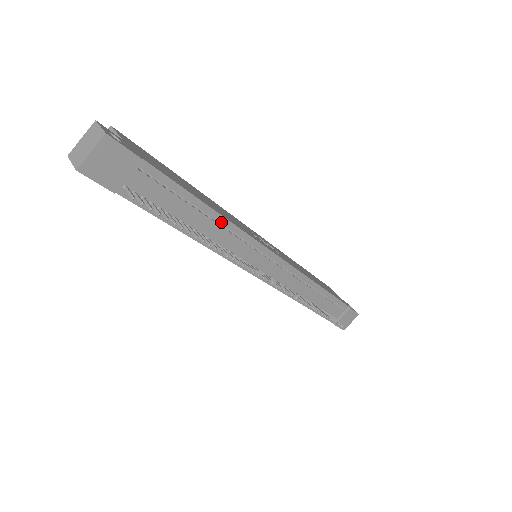
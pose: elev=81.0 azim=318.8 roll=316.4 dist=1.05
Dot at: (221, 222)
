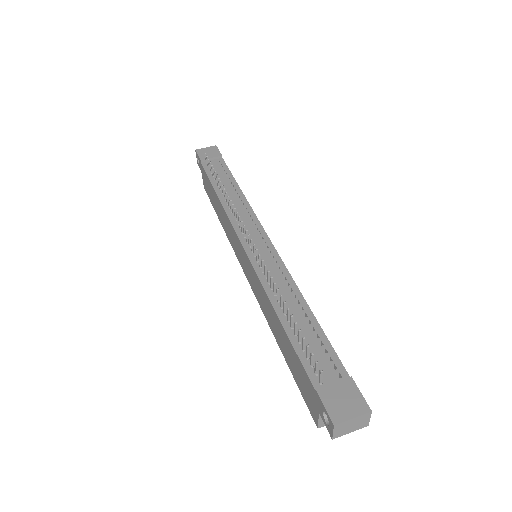
Dot at: (240, 196)
